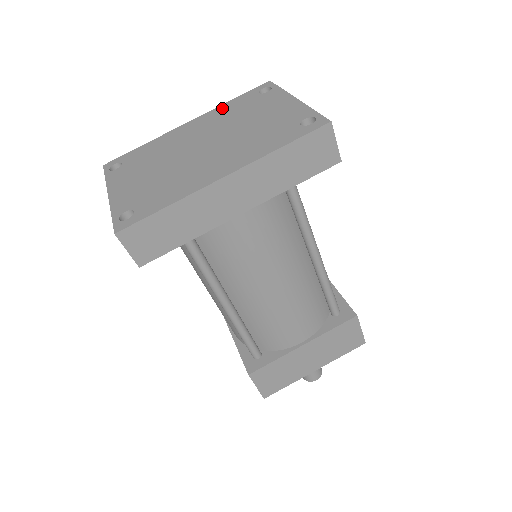
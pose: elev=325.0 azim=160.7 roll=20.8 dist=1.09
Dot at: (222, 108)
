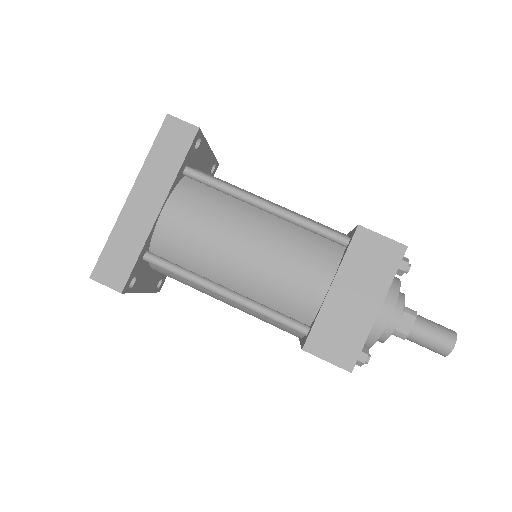
Dot at: occluded
